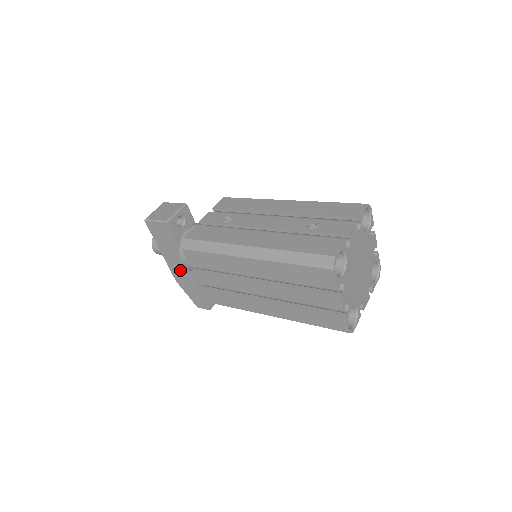
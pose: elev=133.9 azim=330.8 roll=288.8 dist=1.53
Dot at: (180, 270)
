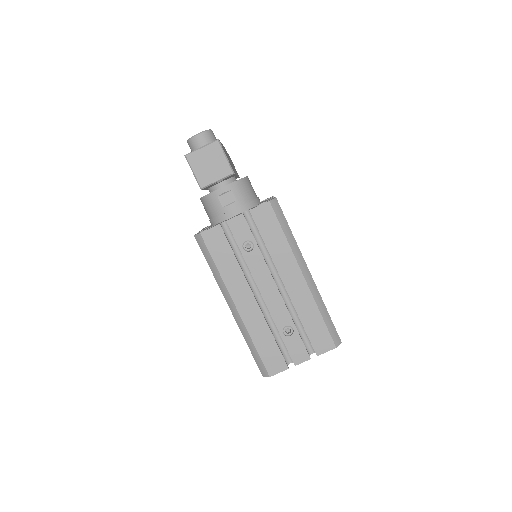
Dot at: occluded
